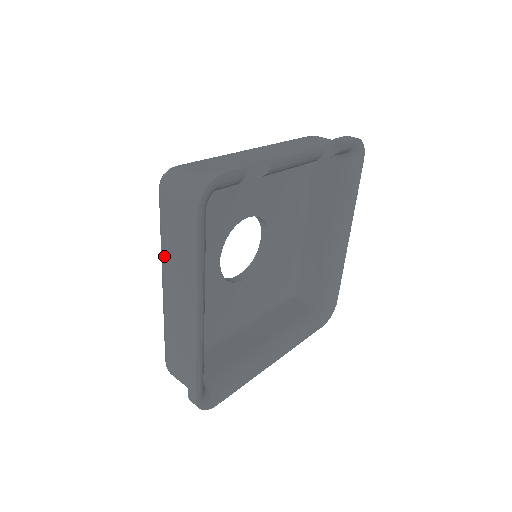
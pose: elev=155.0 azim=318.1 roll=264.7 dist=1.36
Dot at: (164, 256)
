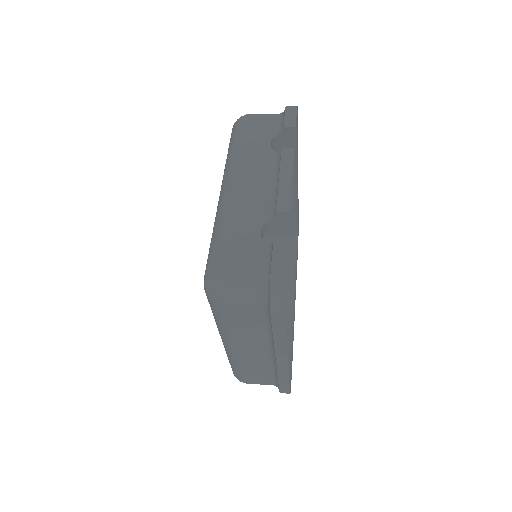
Dot at: (230, 334)
